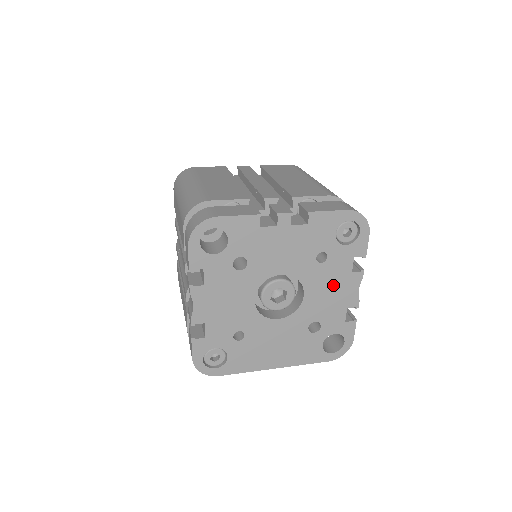
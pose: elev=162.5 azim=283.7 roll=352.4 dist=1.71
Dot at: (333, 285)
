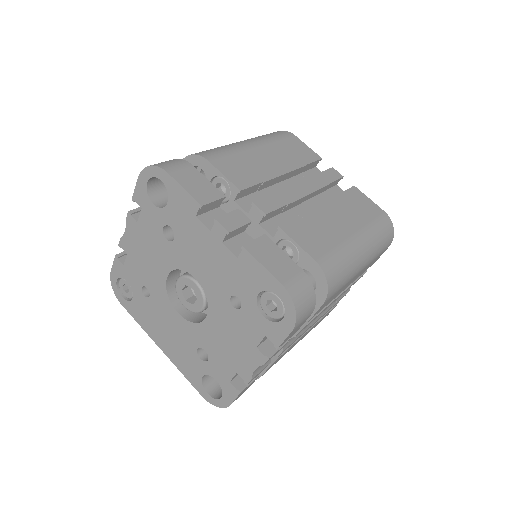
Dot at: (234, 338)
